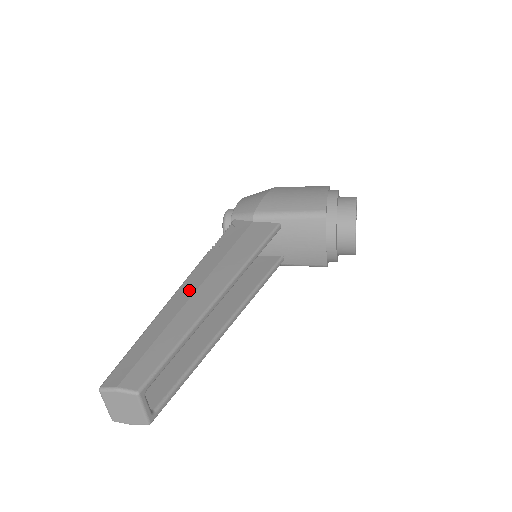
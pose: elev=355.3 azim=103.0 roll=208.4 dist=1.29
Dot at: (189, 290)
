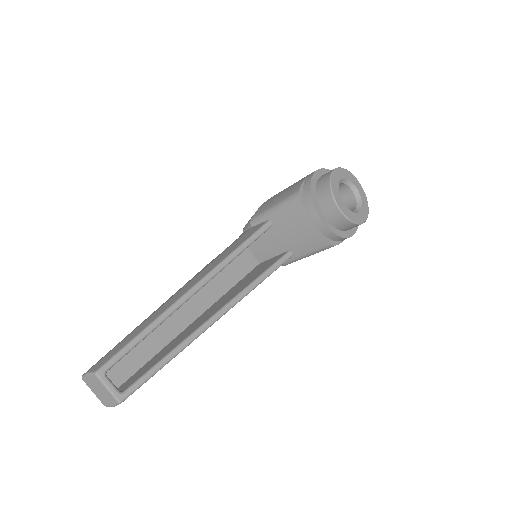
Dot at: (173, 295)
